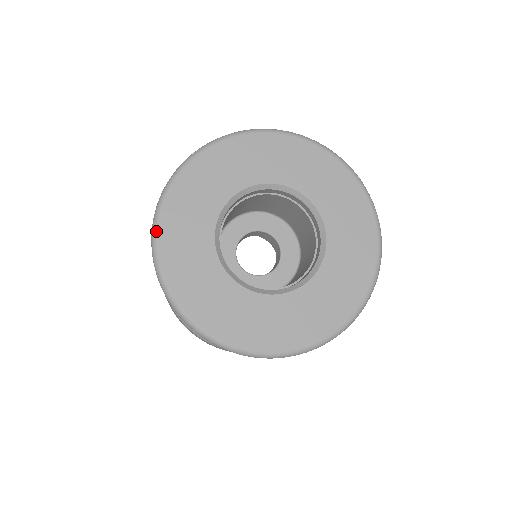
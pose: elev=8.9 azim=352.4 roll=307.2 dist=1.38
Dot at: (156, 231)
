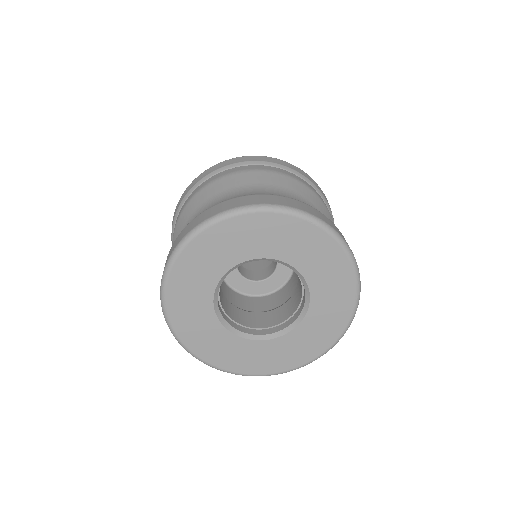
Dot at: (173, 331)
